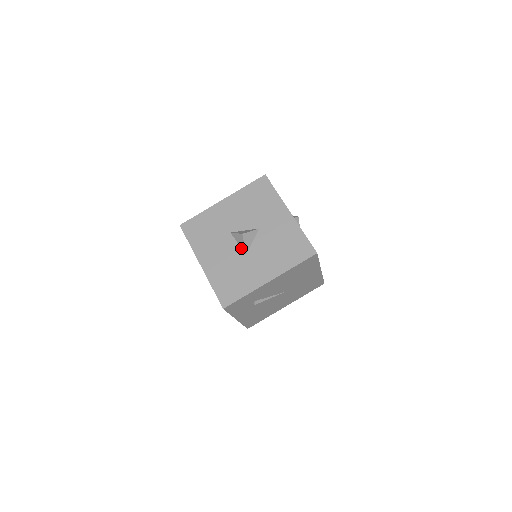
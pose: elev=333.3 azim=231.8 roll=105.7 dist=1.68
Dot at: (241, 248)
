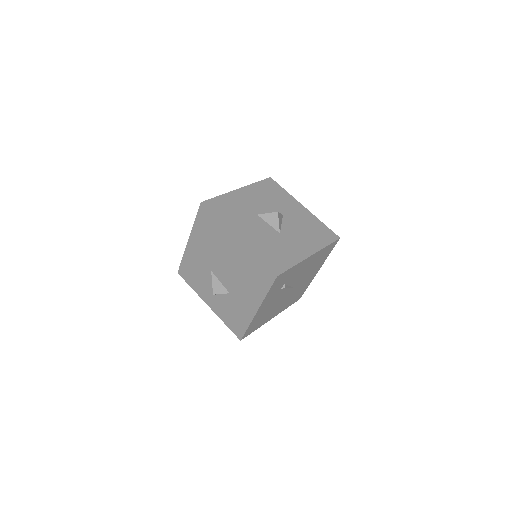
Dot at: (273, 228)
